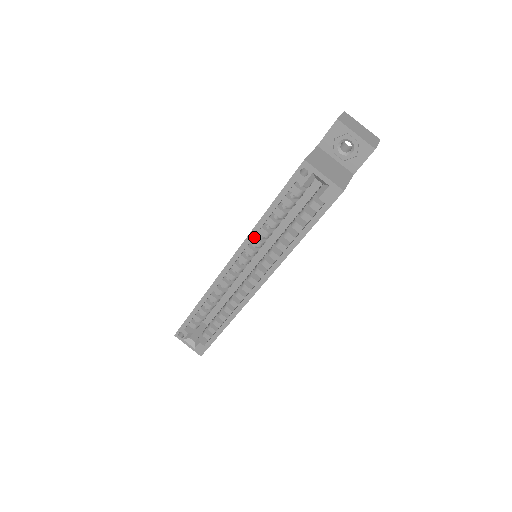
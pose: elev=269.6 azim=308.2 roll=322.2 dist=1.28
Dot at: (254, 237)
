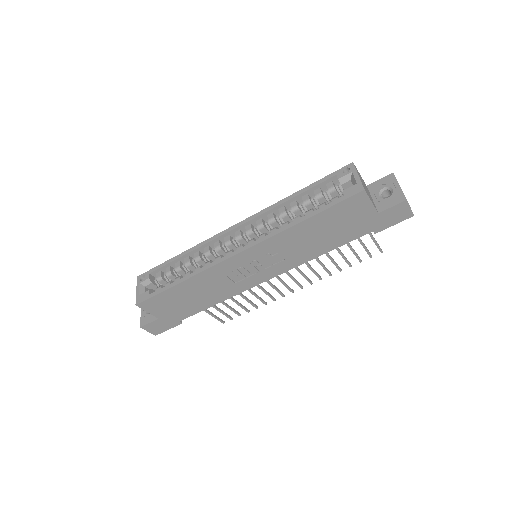
Dot at: (273, 212)
